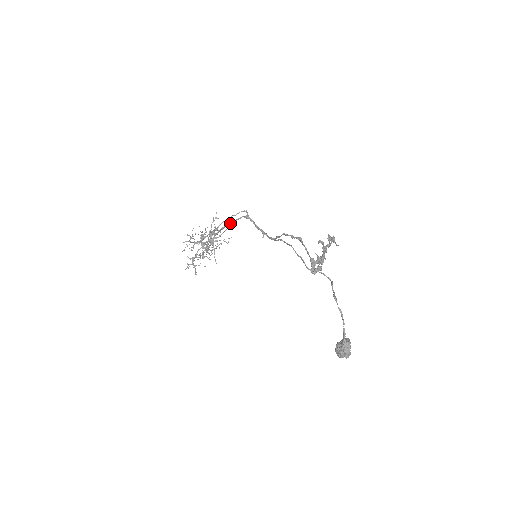
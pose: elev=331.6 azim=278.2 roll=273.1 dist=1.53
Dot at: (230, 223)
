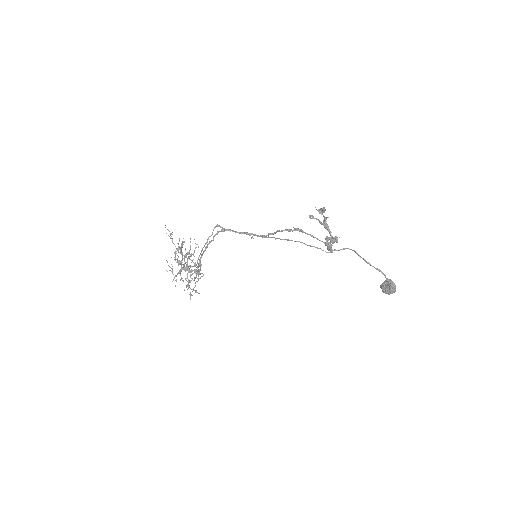
Dot at: (209, 243)
